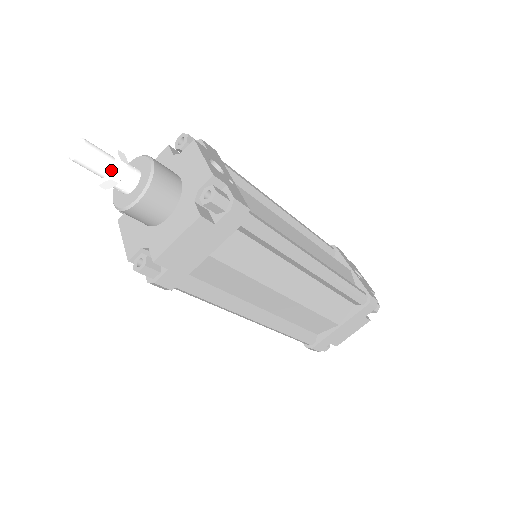
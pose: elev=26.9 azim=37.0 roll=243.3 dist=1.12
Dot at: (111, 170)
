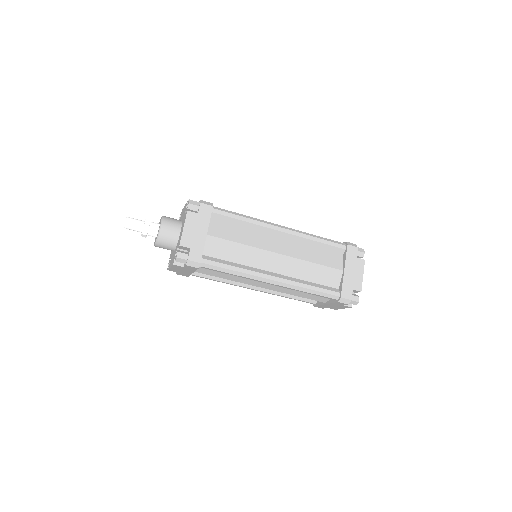
Dot at: (144, 224)
